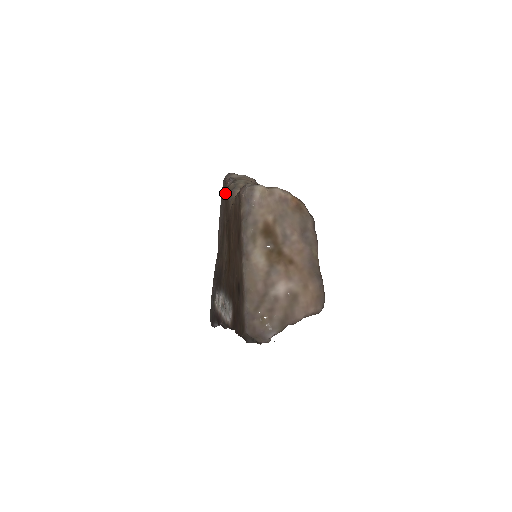
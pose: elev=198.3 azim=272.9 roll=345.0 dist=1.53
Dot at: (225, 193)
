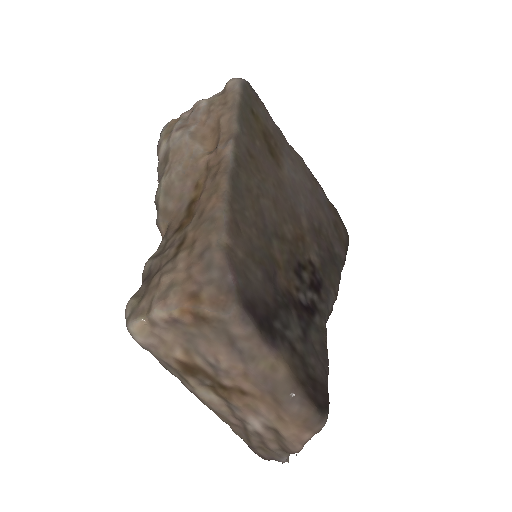
Dot at: occluded
